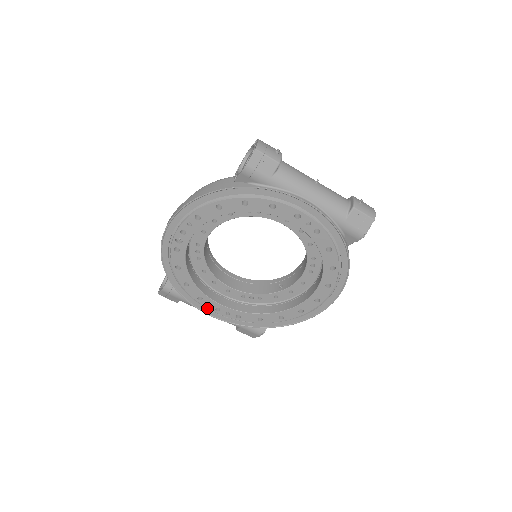
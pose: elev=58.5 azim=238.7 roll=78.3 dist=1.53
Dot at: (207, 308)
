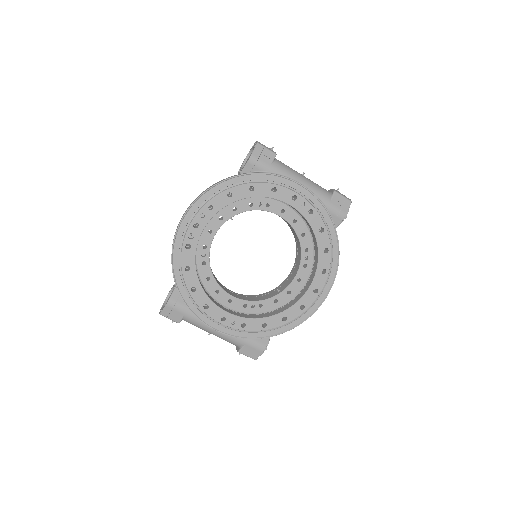
Dot at: (212, 320)
